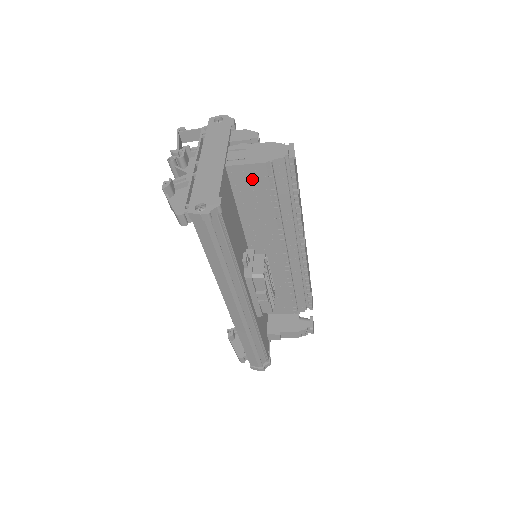
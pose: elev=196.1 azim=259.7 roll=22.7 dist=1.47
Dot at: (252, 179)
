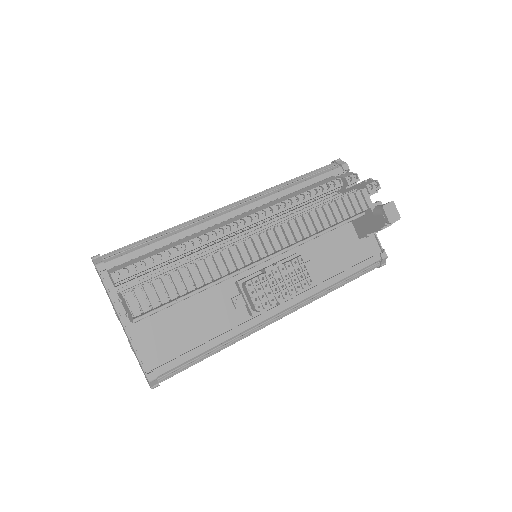
Dot at: occluded
